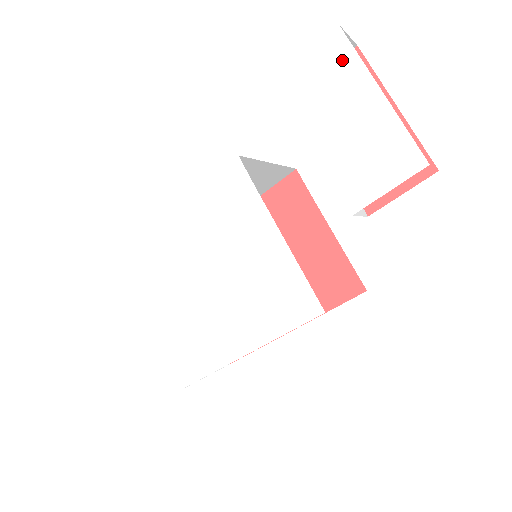
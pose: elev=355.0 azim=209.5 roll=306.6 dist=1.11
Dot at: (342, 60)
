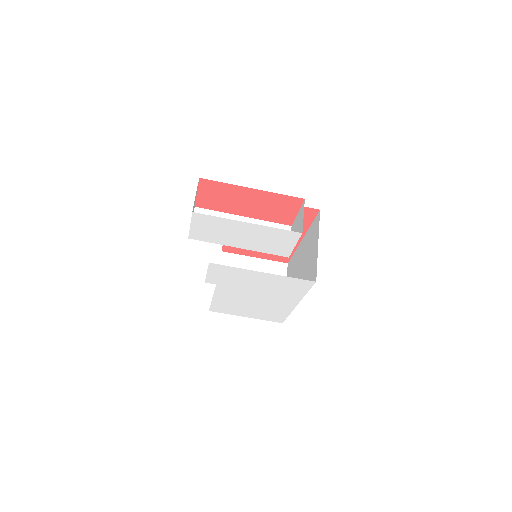
Dot at: (213, 221)
